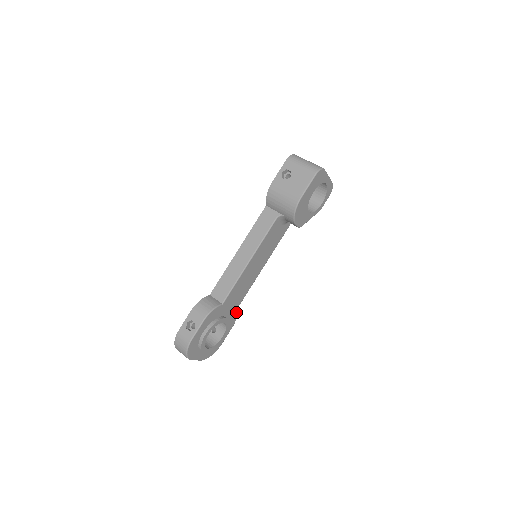
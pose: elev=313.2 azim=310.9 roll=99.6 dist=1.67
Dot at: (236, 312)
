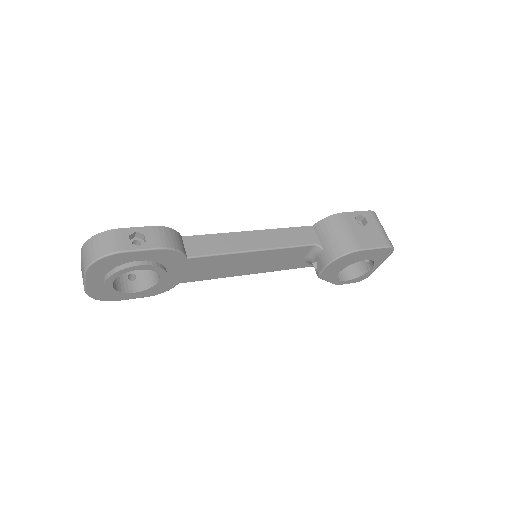
Dot at: (173, 285)
